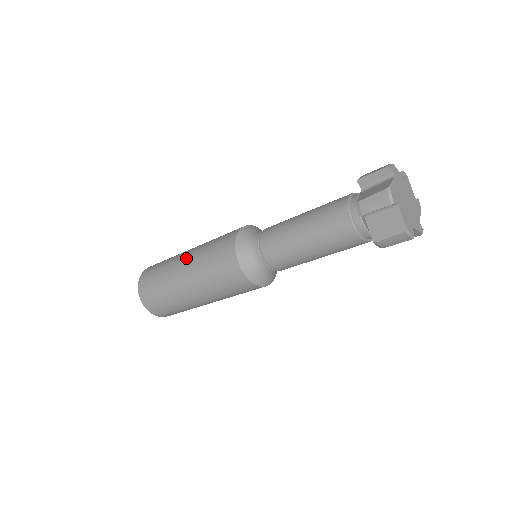
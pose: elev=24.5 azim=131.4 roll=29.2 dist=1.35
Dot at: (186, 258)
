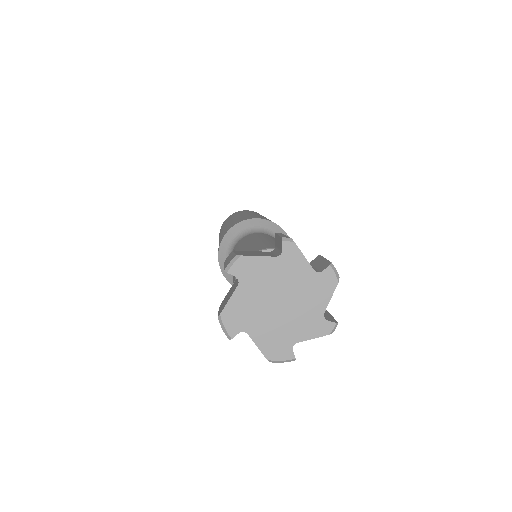
Dot at: occluded
